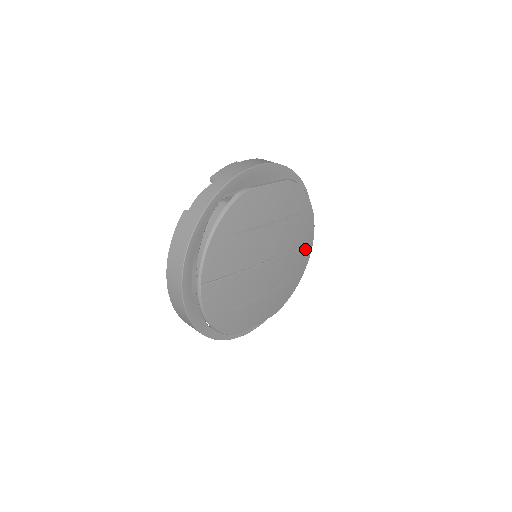
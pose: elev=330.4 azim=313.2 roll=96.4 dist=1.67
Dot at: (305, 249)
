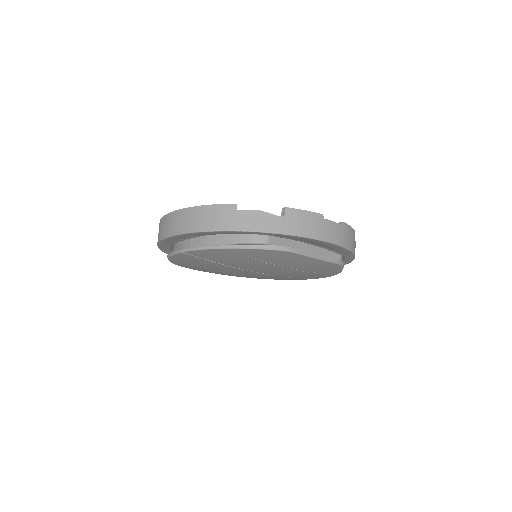
Dot at: occluded
